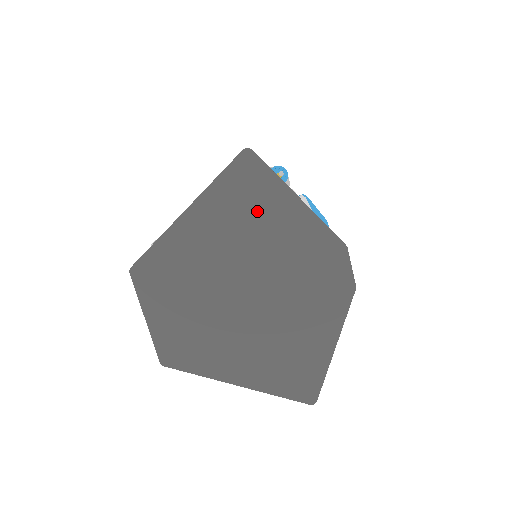
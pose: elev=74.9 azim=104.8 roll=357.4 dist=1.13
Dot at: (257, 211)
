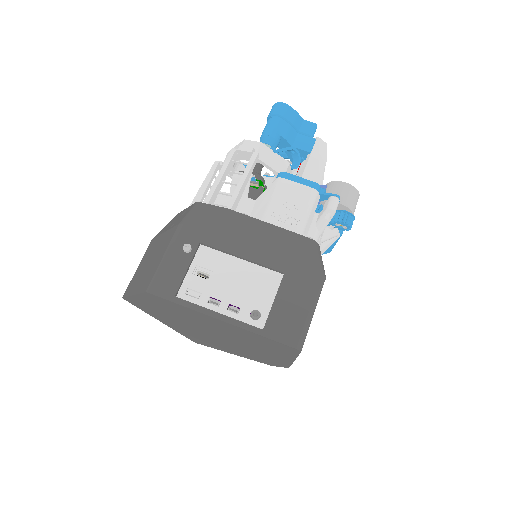
Dot at: (264, 346)
